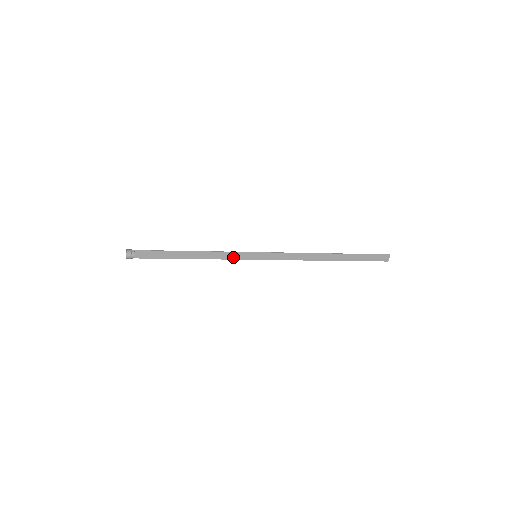
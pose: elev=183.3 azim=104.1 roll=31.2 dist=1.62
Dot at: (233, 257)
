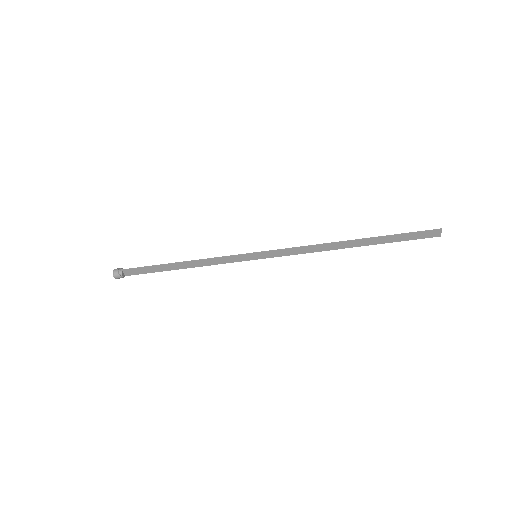
Dot at: (229, 261)
